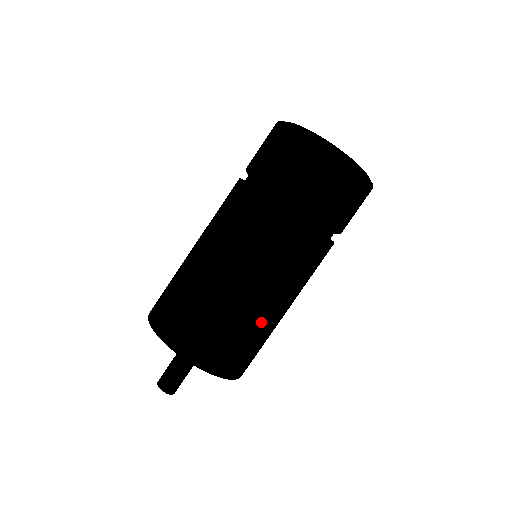
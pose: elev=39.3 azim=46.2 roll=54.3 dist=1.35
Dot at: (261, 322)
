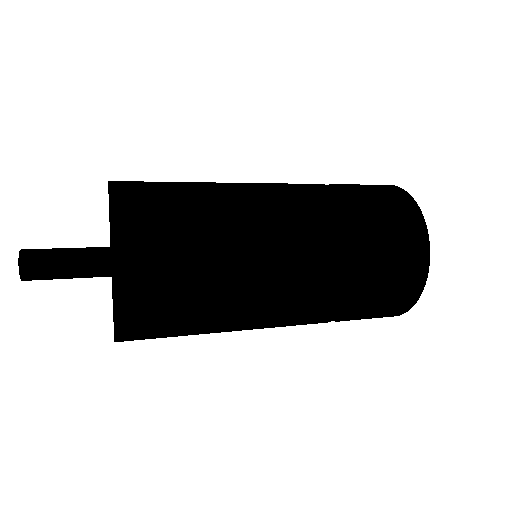
Dot at: (217, 293)
